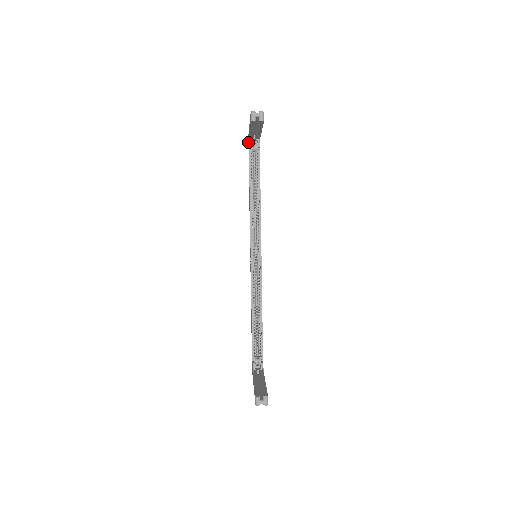
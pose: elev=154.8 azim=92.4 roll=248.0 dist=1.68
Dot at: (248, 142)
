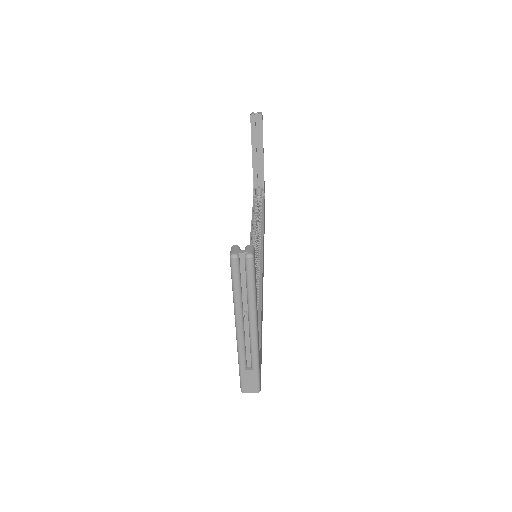
Dot at: occluded
